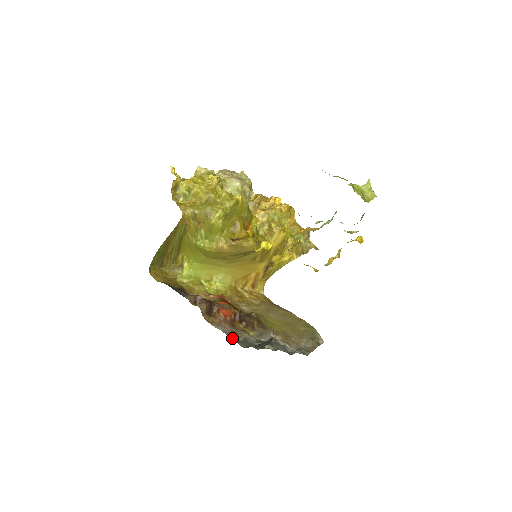
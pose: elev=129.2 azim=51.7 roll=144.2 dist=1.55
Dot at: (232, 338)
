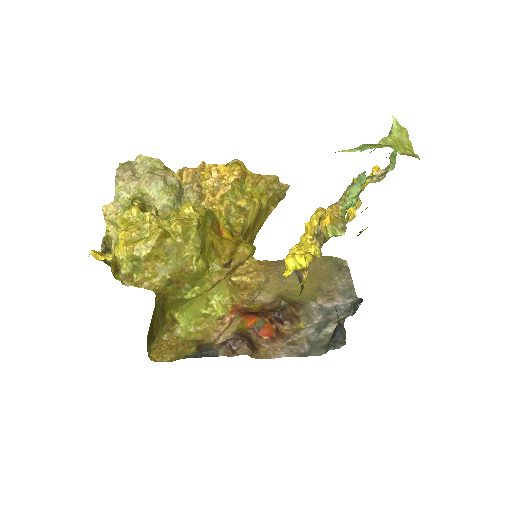
Dot at: (300, 354)
